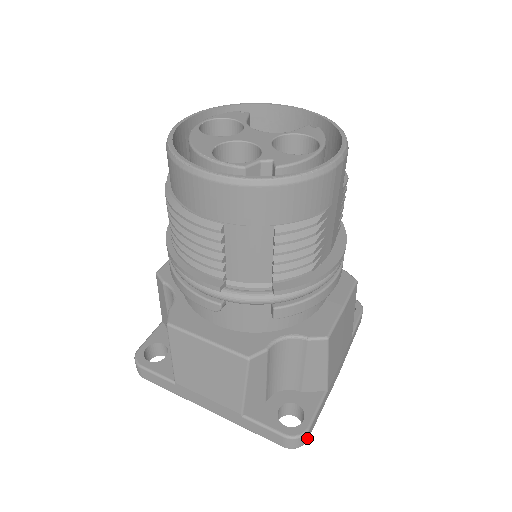
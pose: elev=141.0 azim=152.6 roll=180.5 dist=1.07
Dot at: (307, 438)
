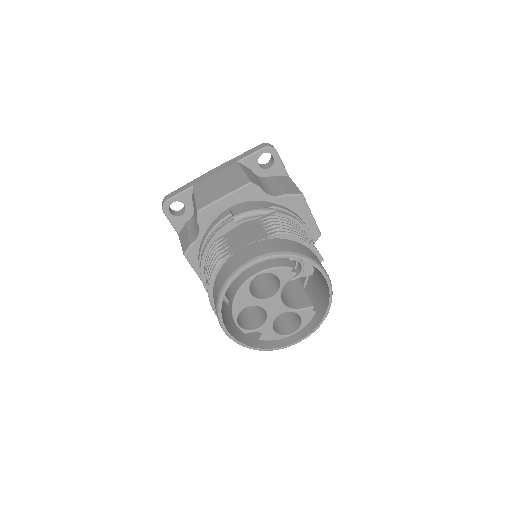
Dot at: occluded
